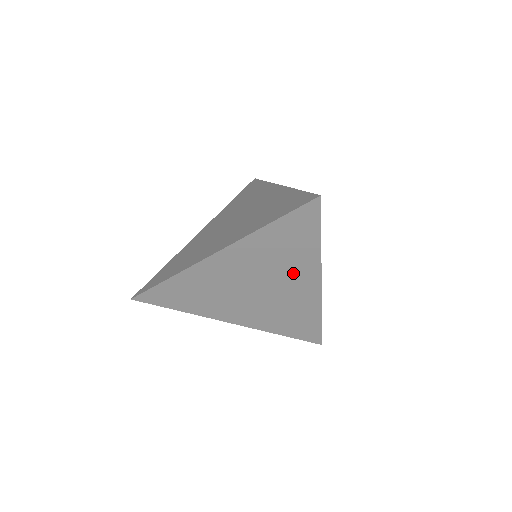
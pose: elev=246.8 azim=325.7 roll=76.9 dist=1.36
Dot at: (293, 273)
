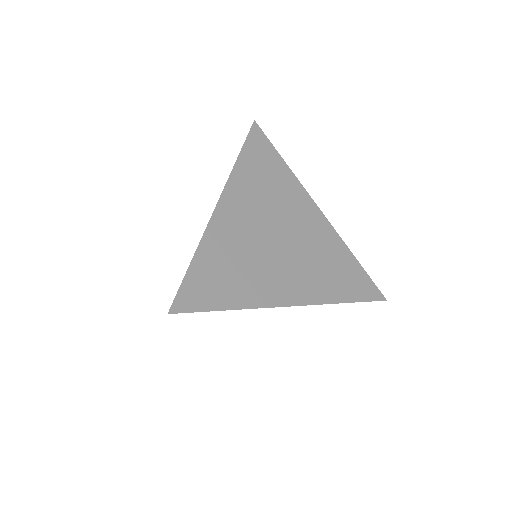
Dot at: (291, 204)
